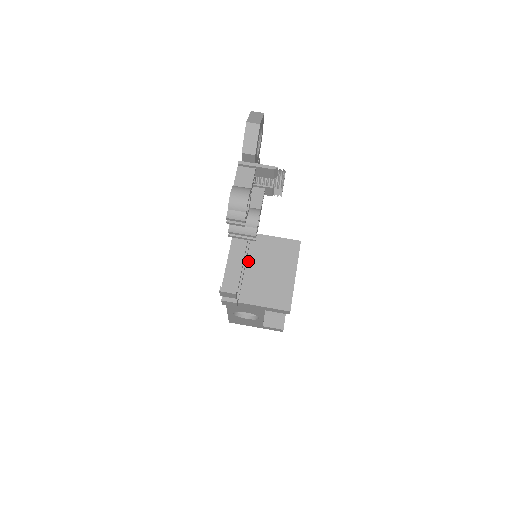
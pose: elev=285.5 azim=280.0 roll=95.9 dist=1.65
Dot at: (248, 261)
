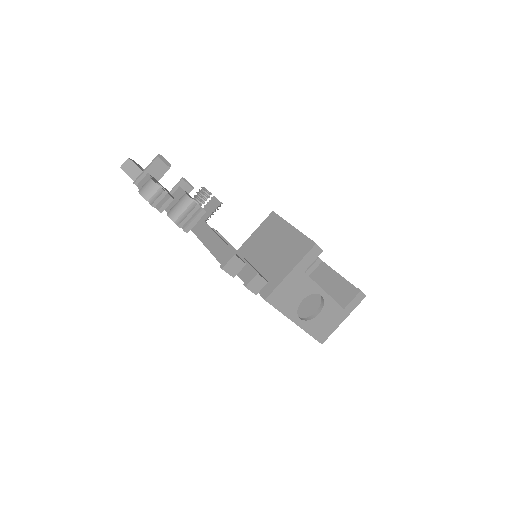
Dot at: (253, 264)
